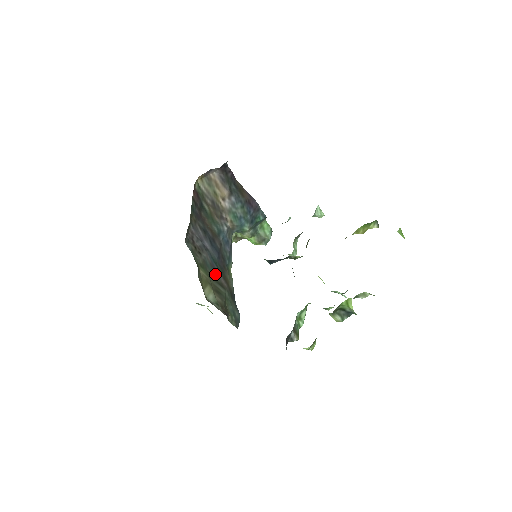
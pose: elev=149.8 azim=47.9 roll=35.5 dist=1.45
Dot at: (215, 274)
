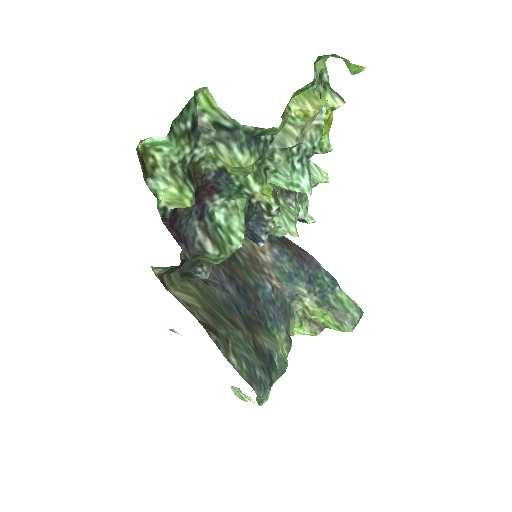
Dot at: (226, 310)
